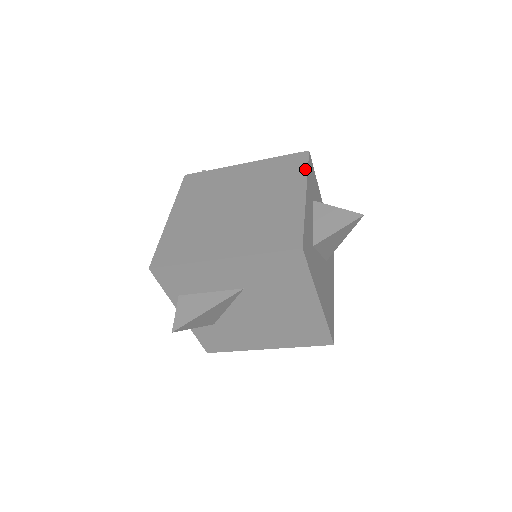
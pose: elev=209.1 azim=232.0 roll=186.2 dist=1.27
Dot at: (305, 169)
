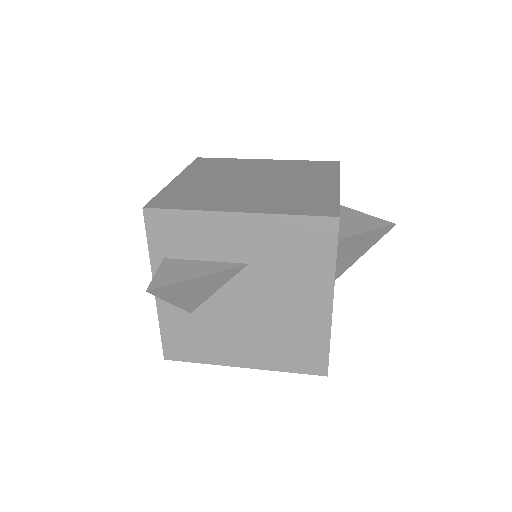
Dot at: (337, 170)
